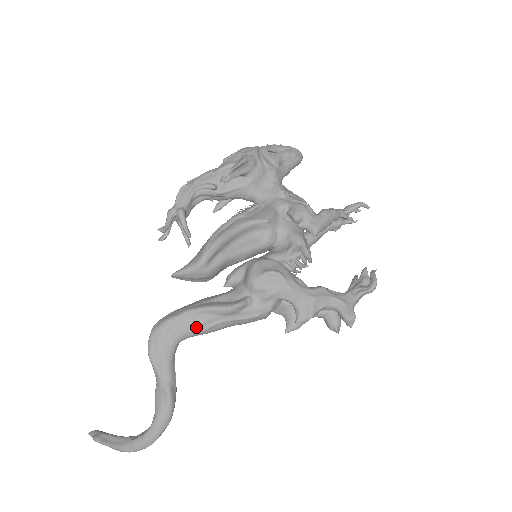
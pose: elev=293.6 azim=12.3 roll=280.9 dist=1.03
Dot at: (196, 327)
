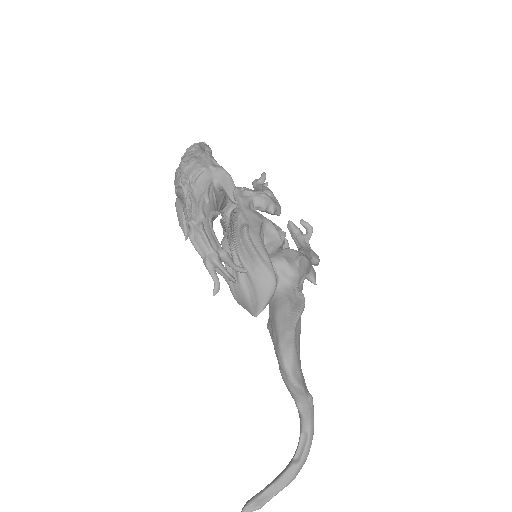
Dot at: occluded
